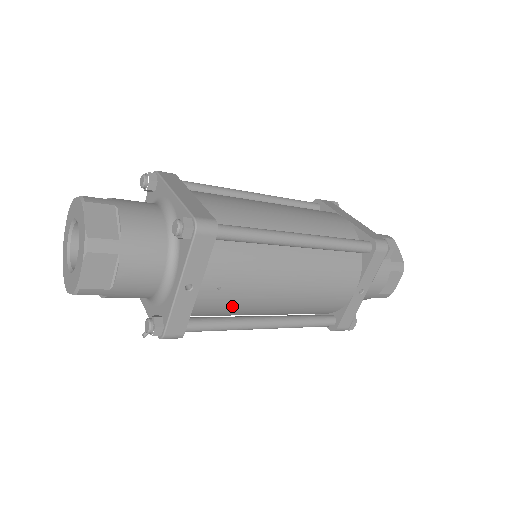
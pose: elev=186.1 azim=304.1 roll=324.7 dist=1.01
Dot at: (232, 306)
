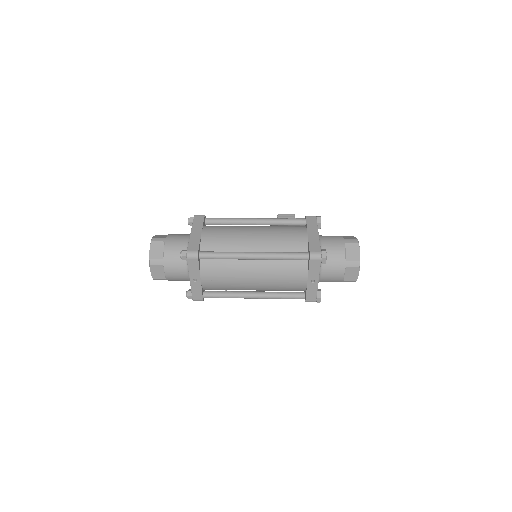
Dot at: (226, 287)
